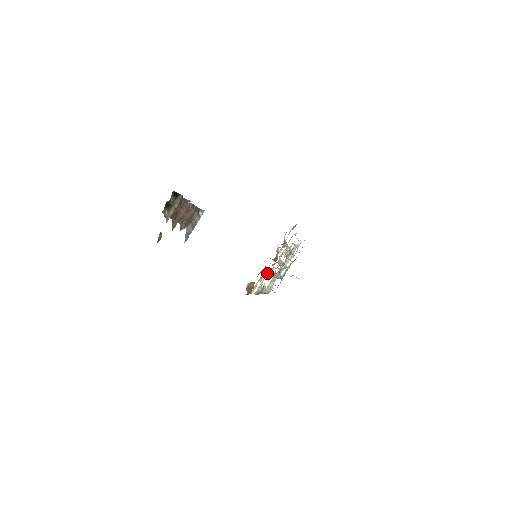
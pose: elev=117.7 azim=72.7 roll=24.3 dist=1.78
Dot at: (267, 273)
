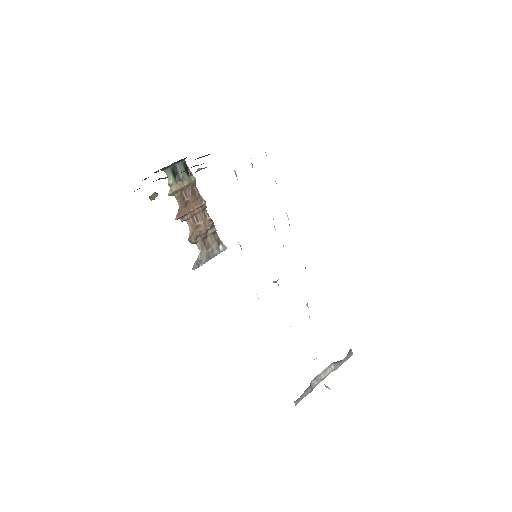
Dot at: occluded
